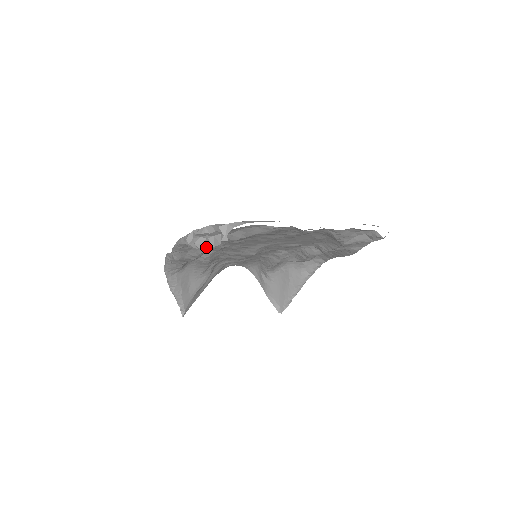
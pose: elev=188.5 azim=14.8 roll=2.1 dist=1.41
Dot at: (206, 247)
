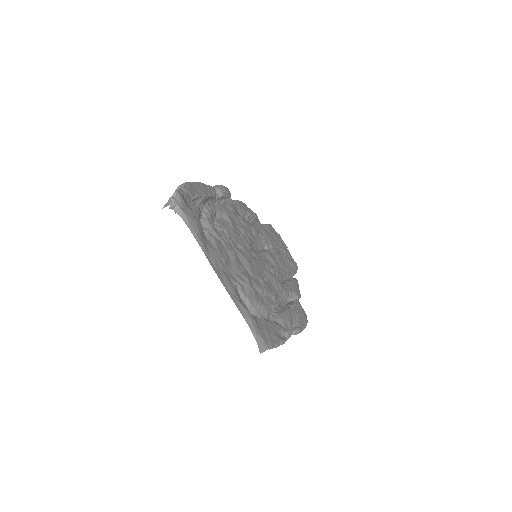
Dot at: occluded
